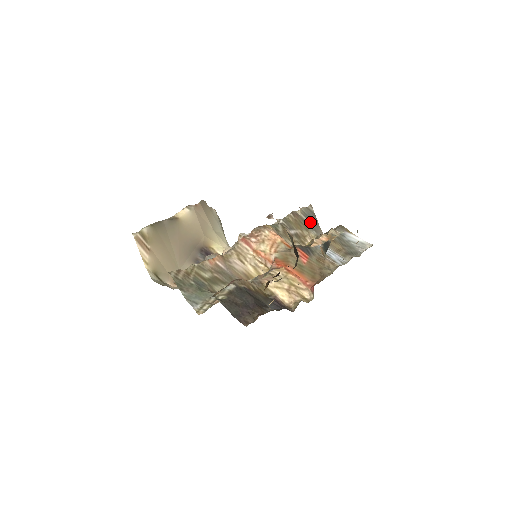
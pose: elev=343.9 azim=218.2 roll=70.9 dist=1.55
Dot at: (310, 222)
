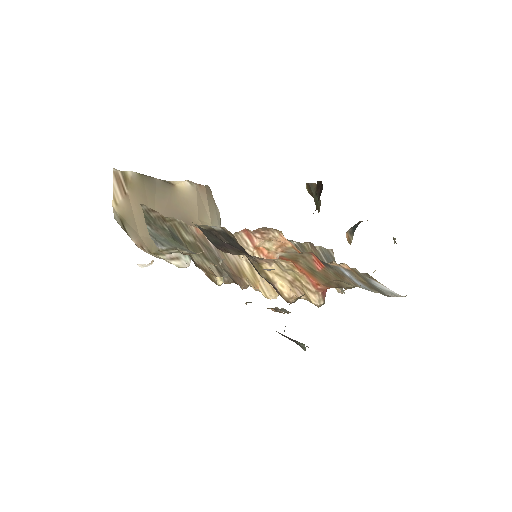
Dot at: occluded
